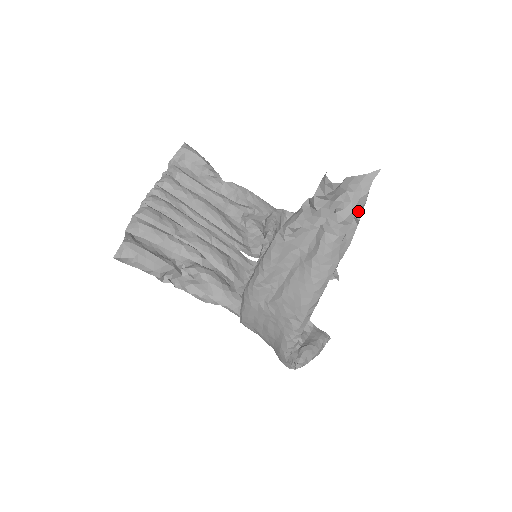
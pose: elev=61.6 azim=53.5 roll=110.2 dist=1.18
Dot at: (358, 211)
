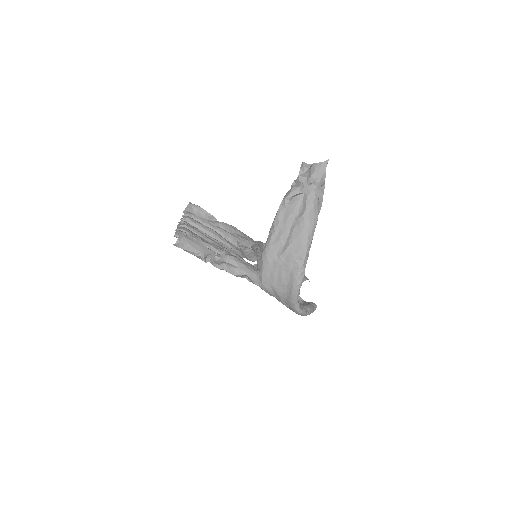
Dot at: (322, 184)
